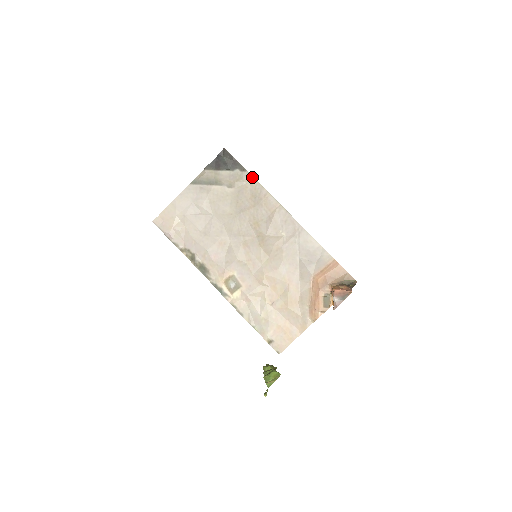
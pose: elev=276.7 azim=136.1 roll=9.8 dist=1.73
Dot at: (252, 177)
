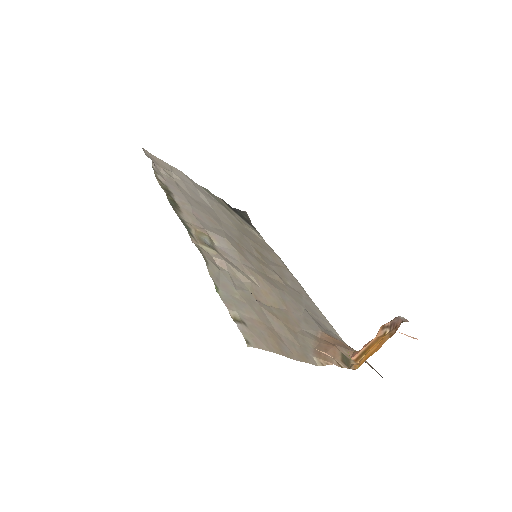
Dot at: (264, 240)
